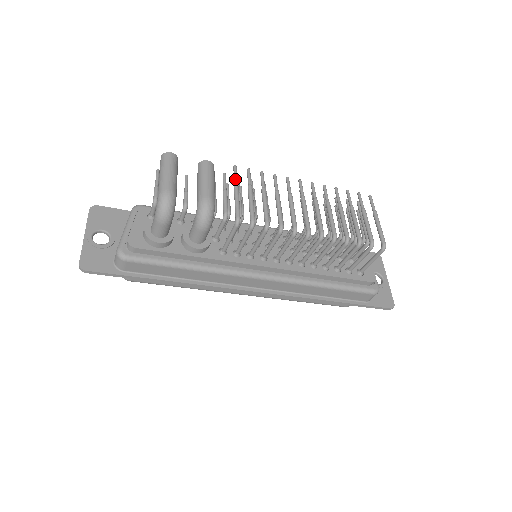
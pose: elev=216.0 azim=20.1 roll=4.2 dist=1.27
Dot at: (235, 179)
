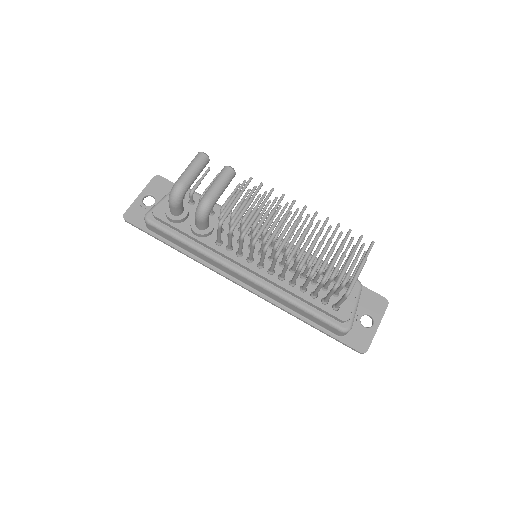
Dot at: (242, 189)
